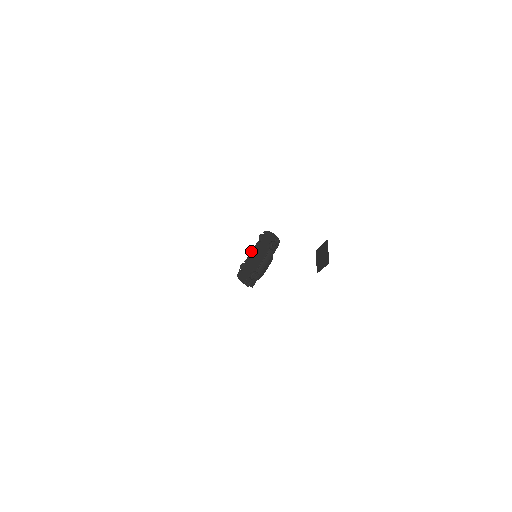
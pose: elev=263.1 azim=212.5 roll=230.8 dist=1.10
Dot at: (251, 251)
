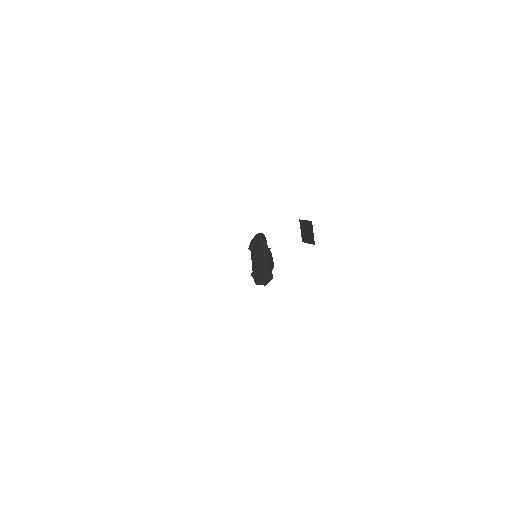
Dot at: occluded
